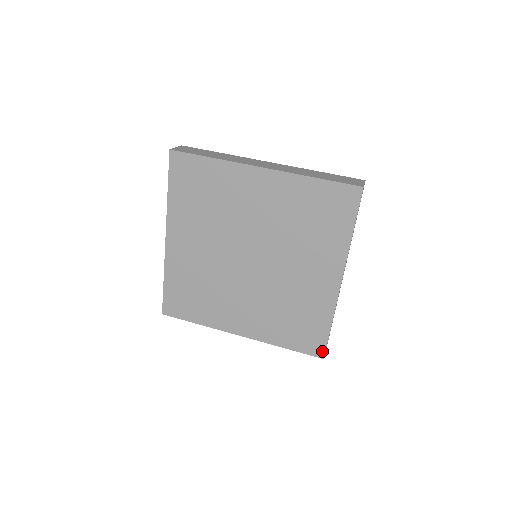
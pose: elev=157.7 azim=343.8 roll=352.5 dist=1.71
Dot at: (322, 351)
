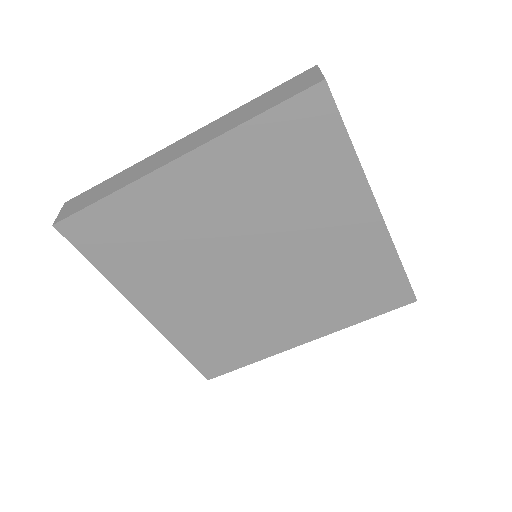
Dot at: (410, 295)
